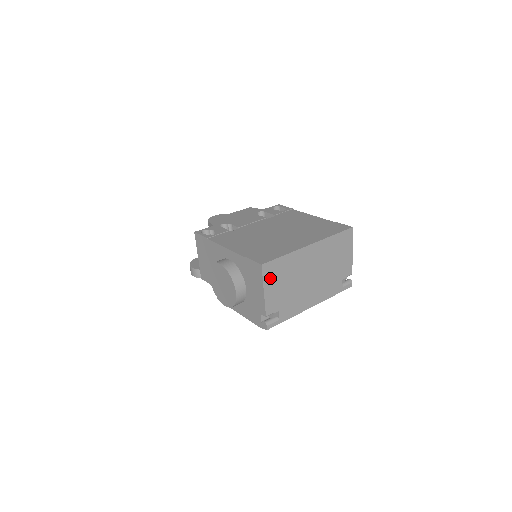
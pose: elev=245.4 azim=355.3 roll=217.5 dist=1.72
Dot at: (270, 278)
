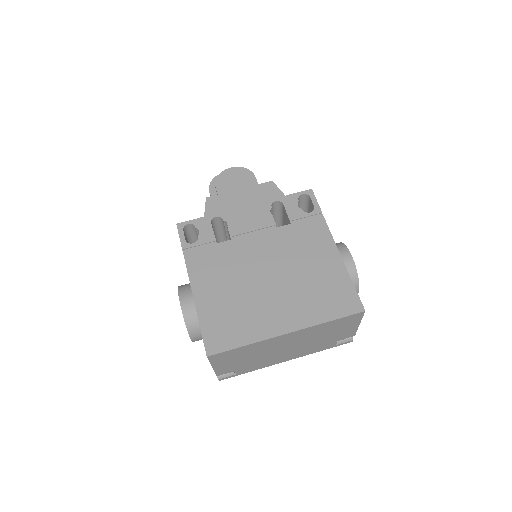
Dot at: (221, 360)
